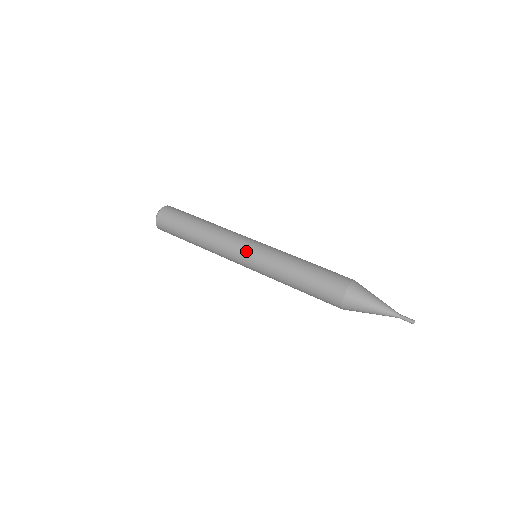
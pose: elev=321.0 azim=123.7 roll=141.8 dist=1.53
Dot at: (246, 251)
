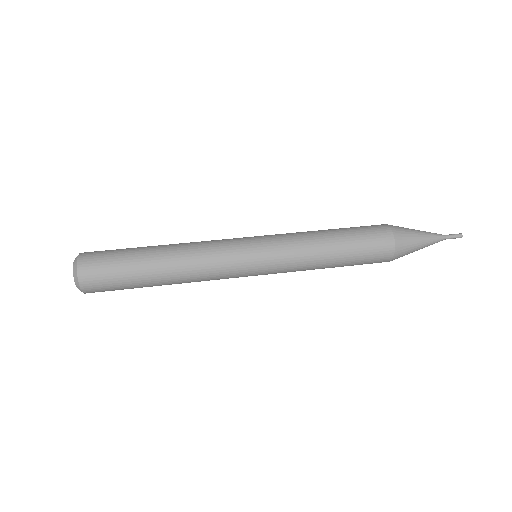
Dot at: (250, 244)
